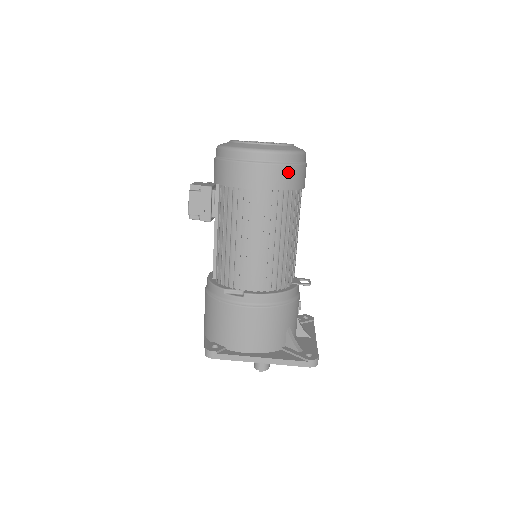
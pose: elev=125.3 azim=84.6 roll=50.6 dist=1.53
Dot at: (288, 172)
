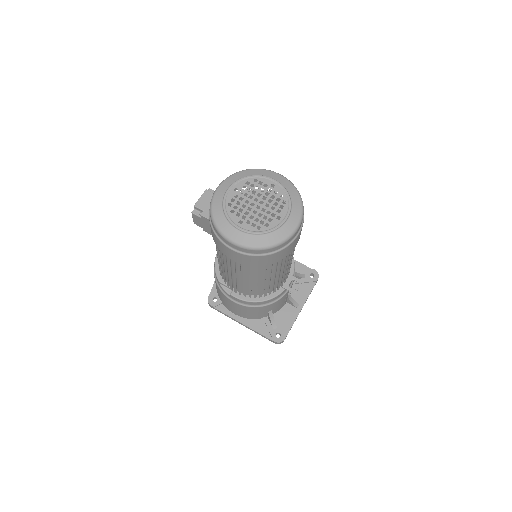
Dot at: (263, 258)
